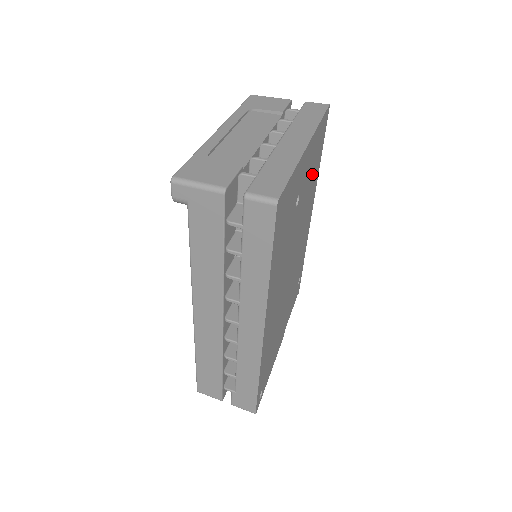
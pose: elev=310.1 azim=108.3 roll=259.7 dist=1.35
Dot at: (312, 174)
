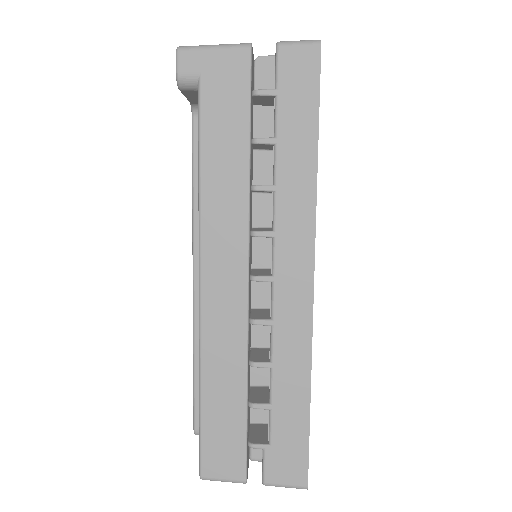
Dot at: occluded
